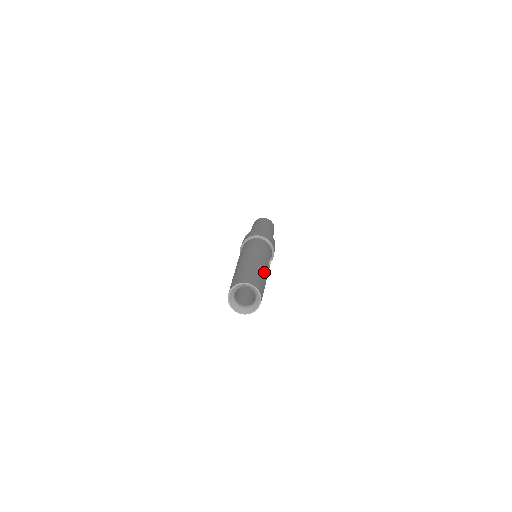
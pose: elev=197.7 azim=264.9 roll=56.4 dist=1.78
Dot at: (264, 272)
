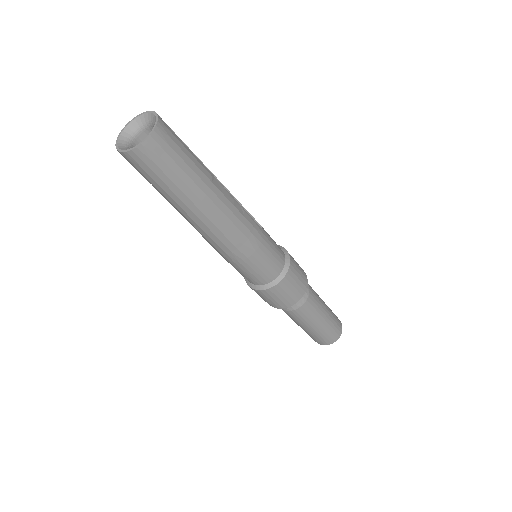
Dot at: occluded
